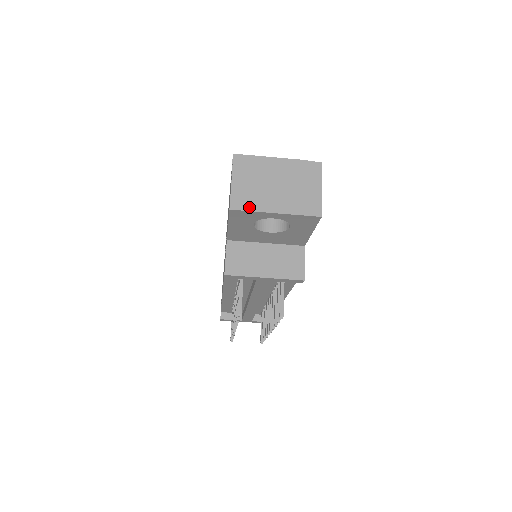
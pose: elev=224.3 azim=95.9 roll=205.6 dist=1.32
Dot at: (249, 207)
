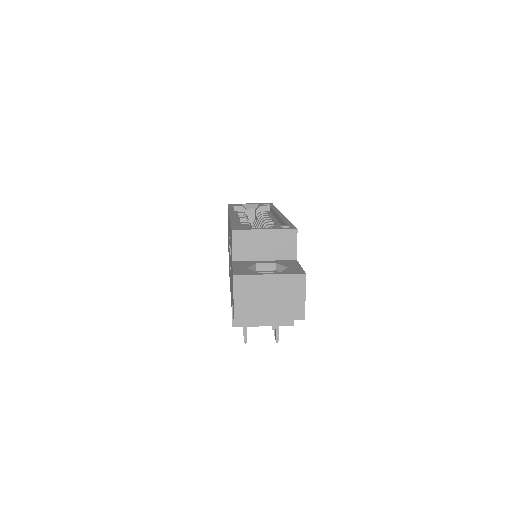
Dot at: (249, 318)
